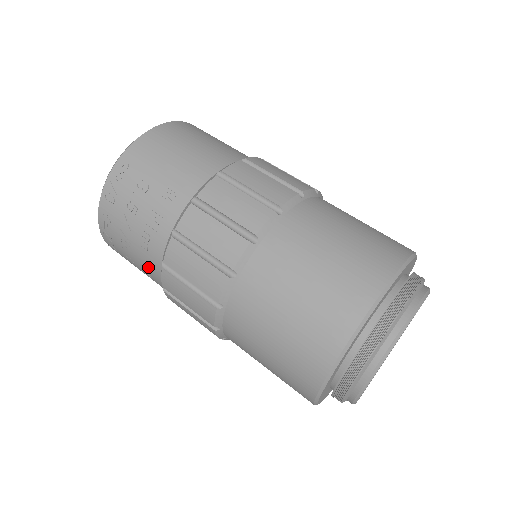
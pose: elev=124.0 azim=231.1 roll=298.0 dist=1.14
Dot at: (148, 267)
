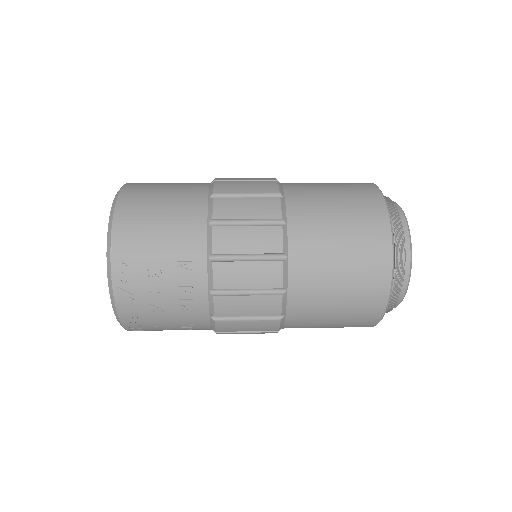
Dot at: (192, 326)
